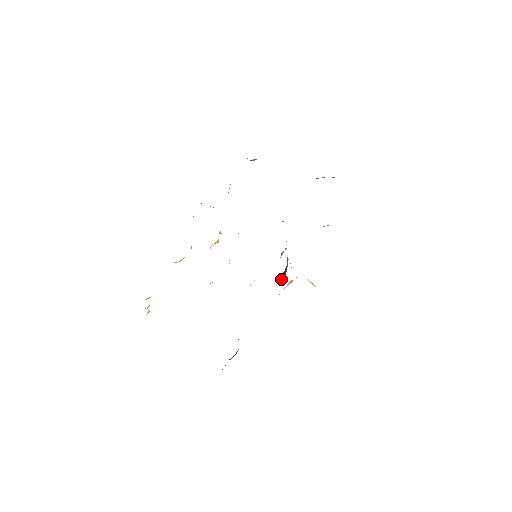
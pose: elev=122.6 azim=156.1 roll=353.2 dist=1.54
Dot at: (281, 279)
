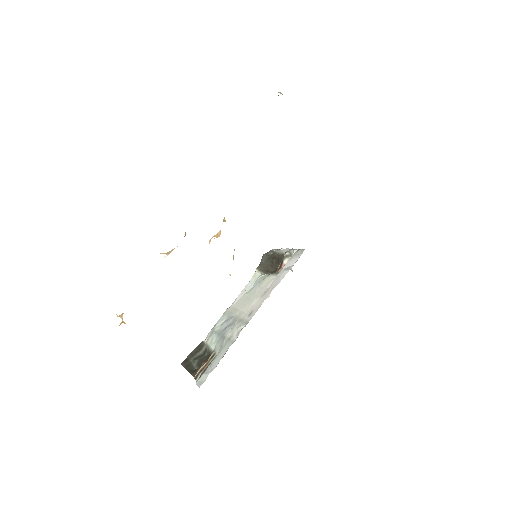
Dot at: occluded
